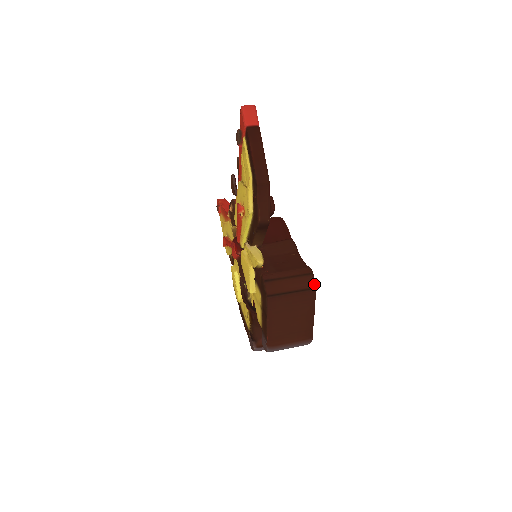
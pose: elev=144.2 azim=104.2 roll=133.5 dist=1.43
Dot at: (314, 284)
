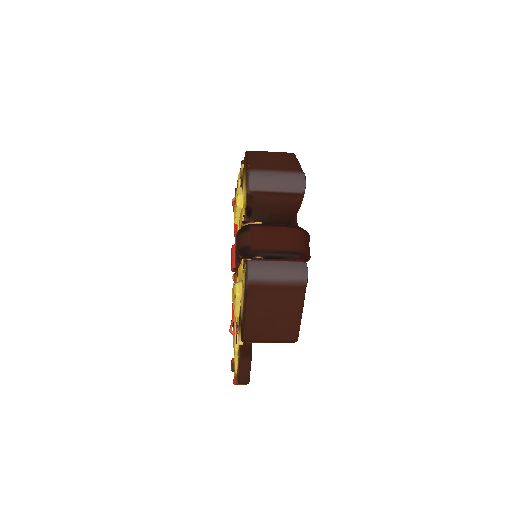
Dot at: occluded
